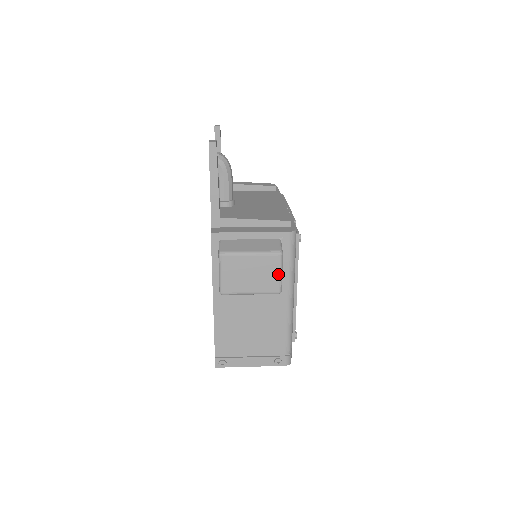
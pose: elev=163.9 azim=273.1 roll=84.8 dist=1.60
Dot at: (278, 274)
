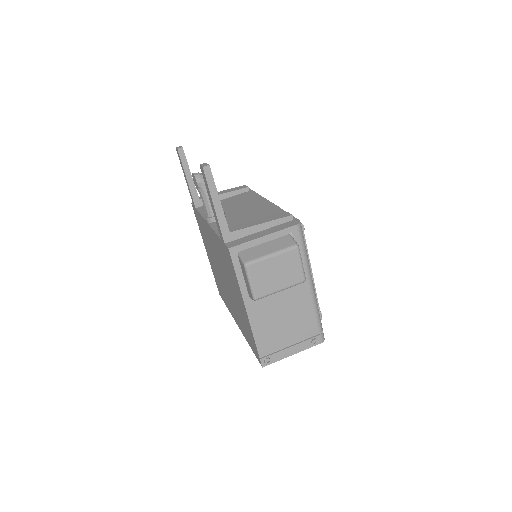
Dot at: (299, 265)
